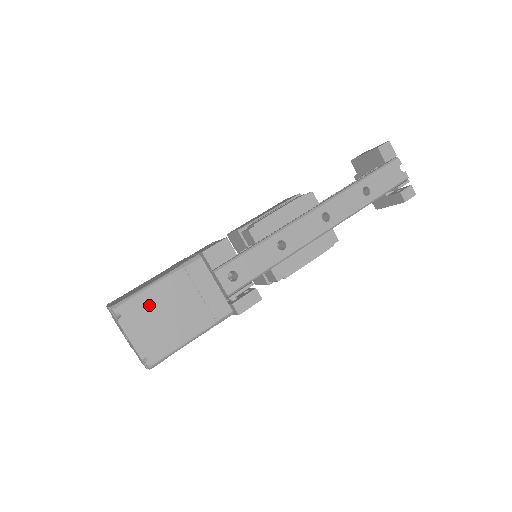
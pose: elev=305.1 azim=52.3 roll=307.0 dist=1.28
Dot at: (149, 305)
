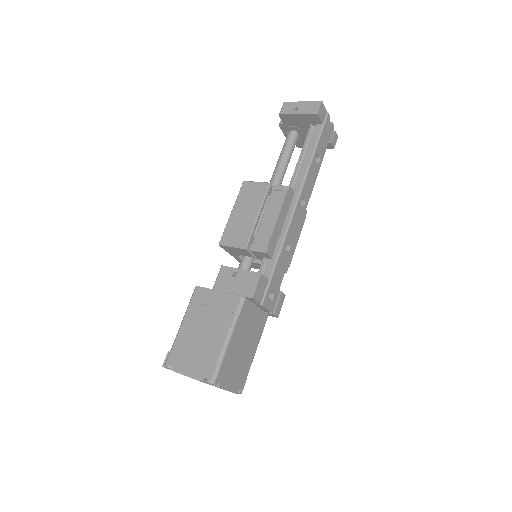
Dot at: (230, 359)
